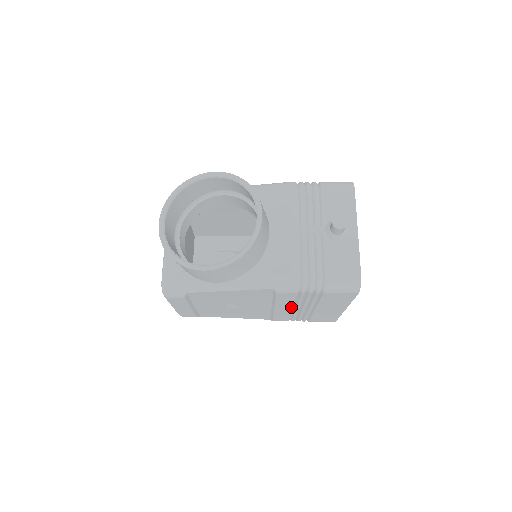
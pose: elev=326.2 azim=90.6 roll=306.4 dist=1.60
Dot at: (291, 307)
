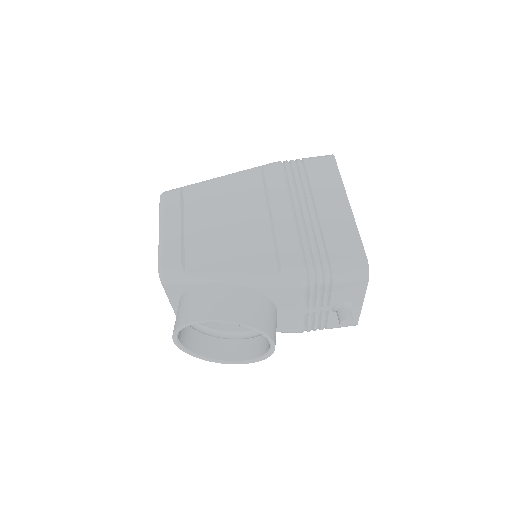
Dot at: occluded
